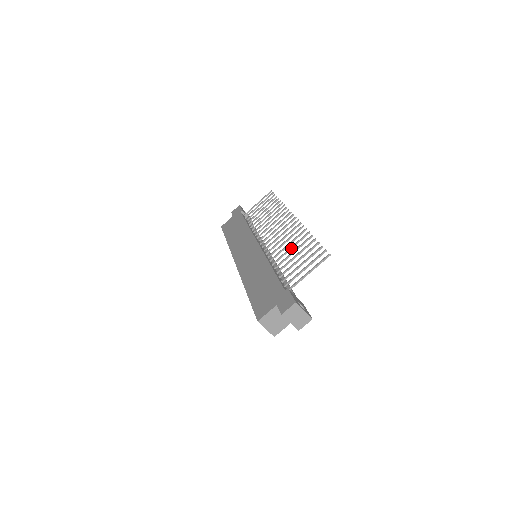
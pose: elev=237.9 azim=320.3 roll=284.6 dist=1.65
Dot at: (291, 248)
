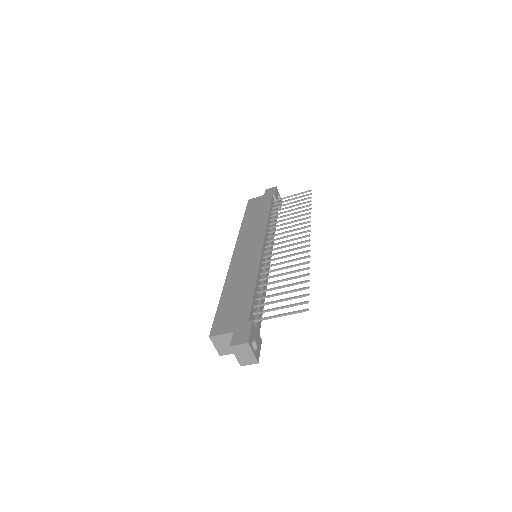
Dot at: (285, 274)
